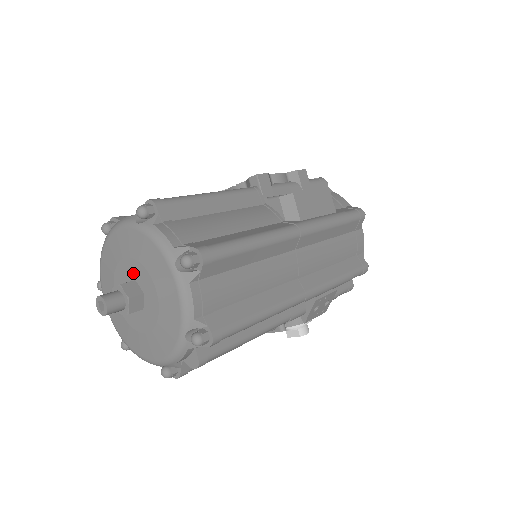
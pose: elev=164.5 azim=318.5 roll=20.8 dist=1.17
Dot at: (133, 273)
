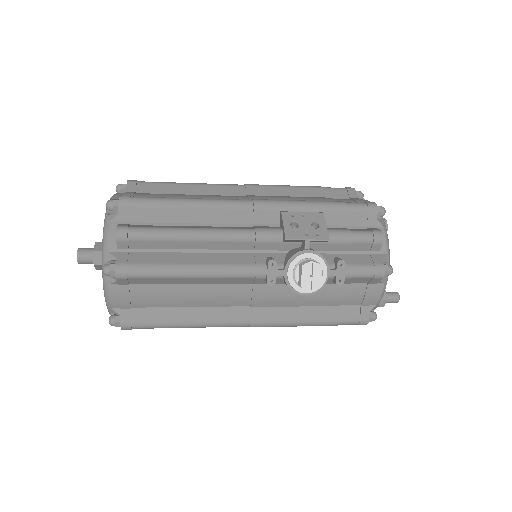
Dot at: occluded
